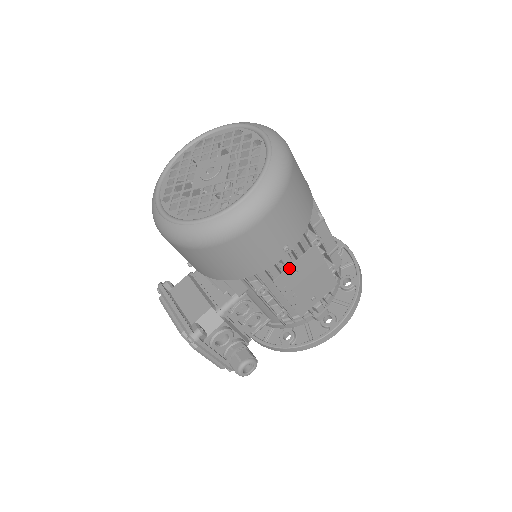
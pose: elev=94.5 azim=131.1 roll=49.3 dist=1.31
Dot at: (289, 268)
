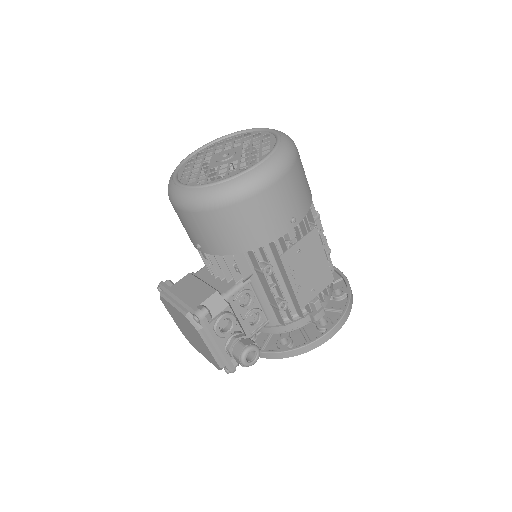
Dot at: (294, 246)
